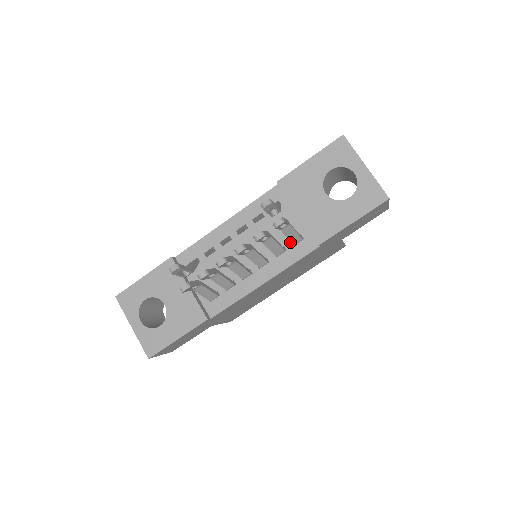
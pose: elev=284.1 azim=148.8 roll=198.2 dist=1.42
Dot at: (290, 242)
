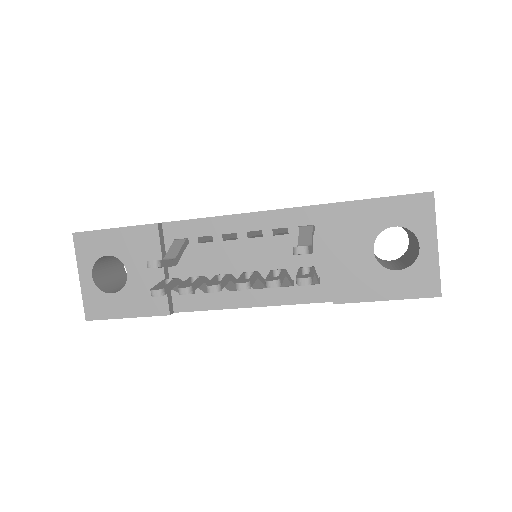
Dot at: occluded
